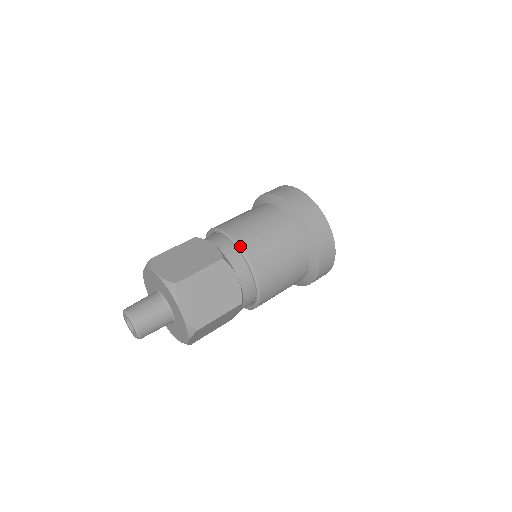
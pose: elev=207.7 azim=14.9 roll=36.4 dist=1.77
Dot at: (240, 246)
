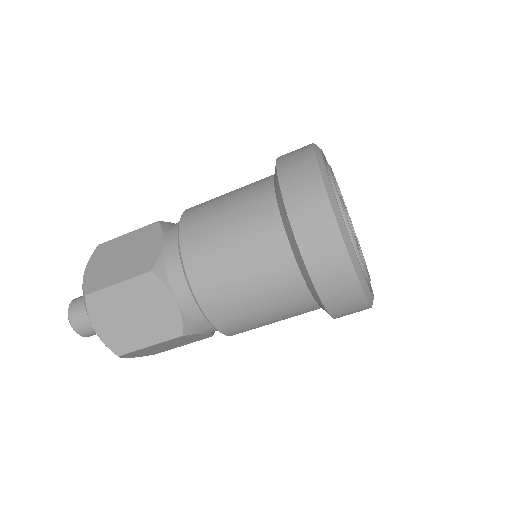
Dot at: (187, 209)
